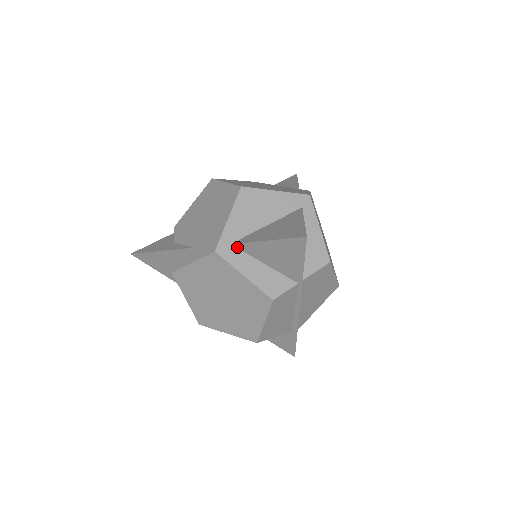
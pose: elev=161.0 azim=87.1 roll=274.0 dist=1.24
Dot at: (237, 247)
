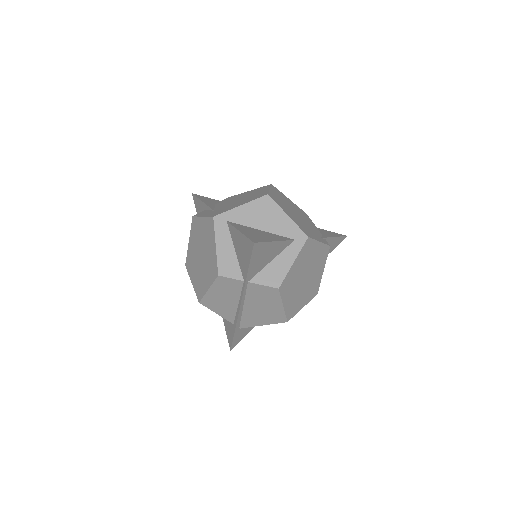
Dot at: (228, 226)
